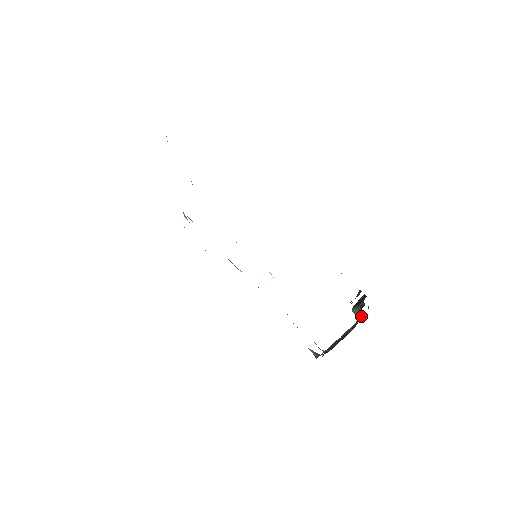
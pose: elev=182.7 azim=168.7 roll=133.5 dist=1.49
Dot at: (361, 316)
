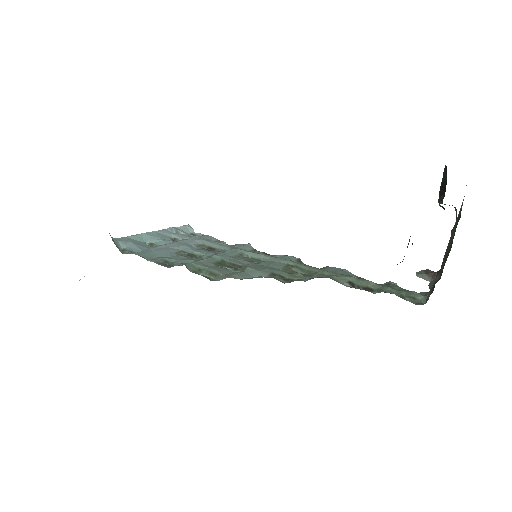
Dot at: occluded
